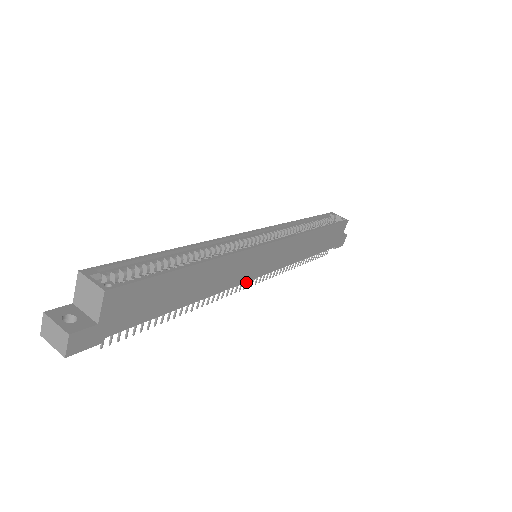
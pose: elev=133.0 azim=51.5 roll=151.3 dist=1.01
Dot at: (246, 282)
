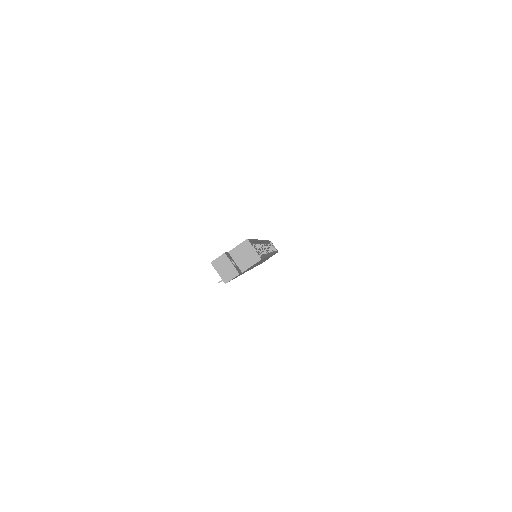
Dot at: occluded
